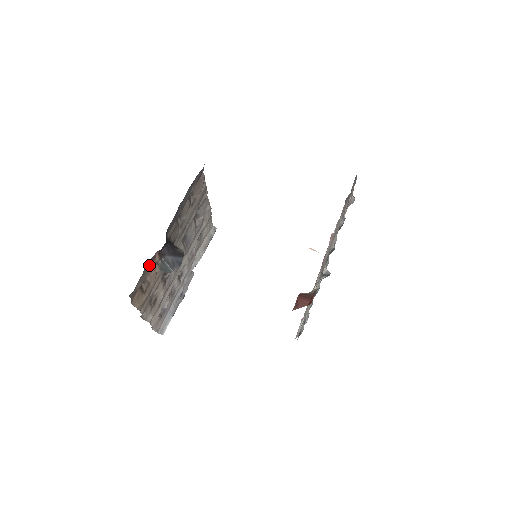
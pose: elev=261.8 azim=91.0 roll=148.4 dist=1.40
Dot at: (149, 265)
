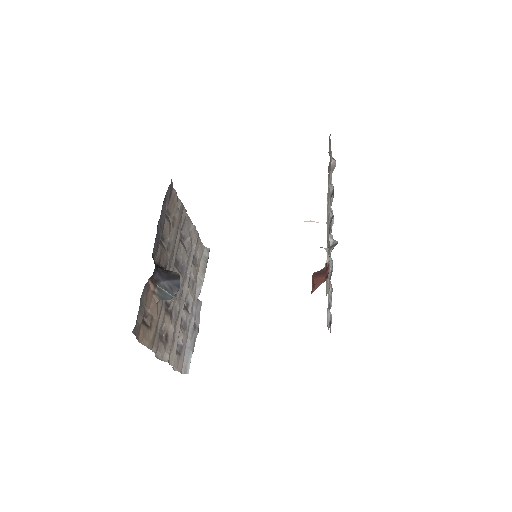
Dot at: (145, 296)
